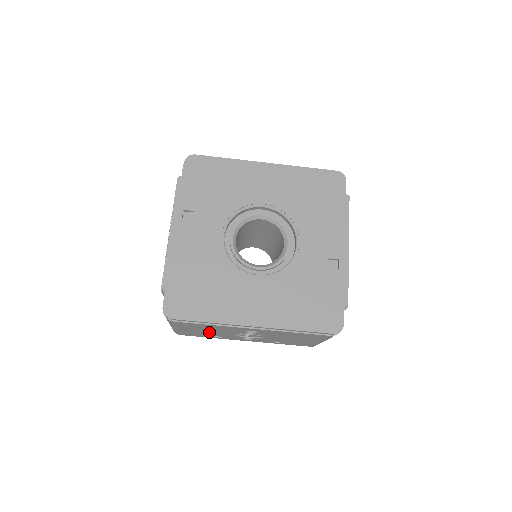
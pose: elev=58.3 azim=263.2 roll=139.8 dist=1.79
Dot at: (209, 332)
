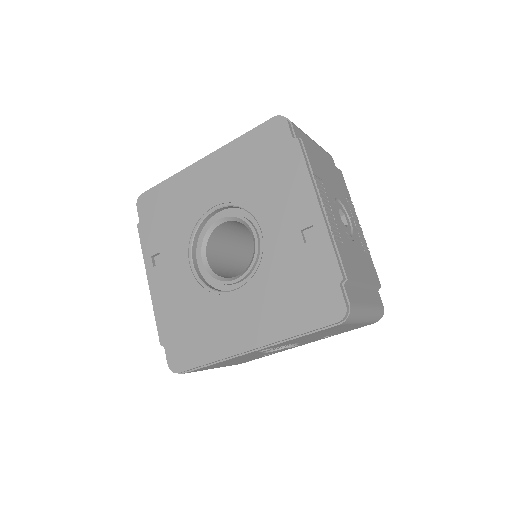
Dot at: (244, 359)
